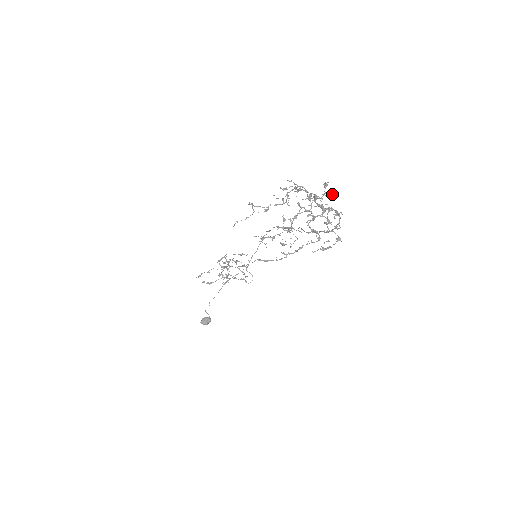
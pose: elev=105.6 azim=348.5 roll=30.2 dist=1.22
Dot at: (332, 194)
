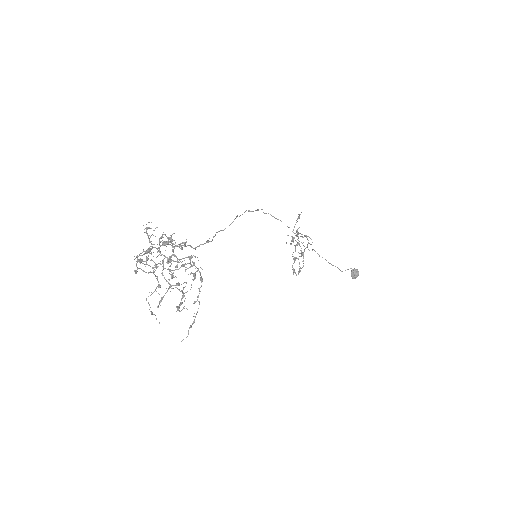
Dot at: occluded
